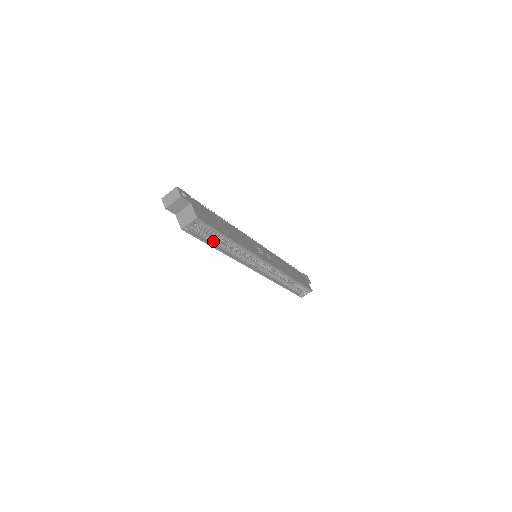
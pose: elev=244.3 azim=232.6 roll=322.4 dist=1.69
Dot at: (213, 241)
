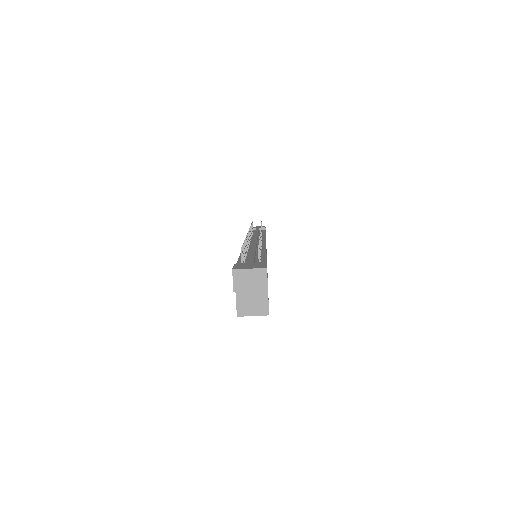
Dot at: occluded
